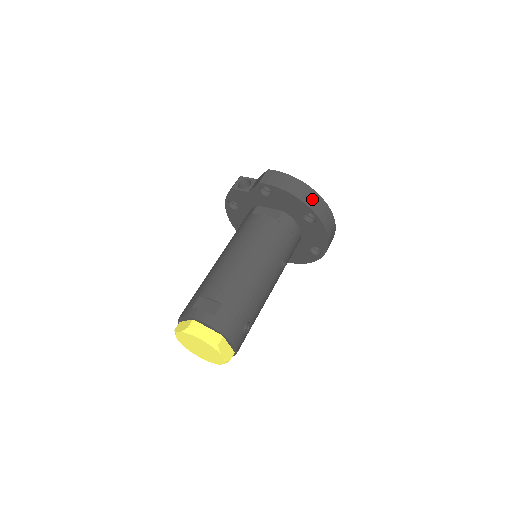
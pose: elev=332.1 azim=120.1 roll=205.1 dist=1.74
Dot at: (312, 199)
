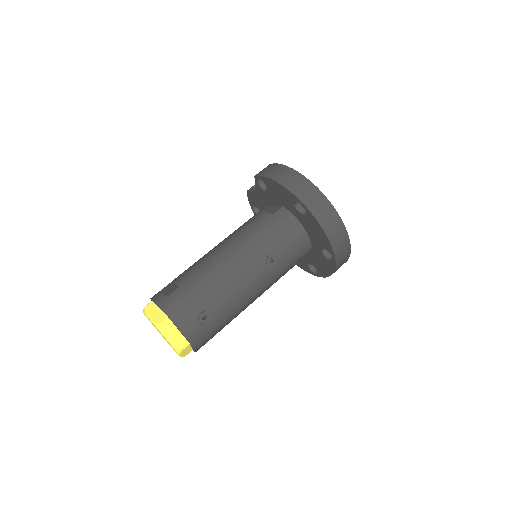
Dot at: (300, 186)
